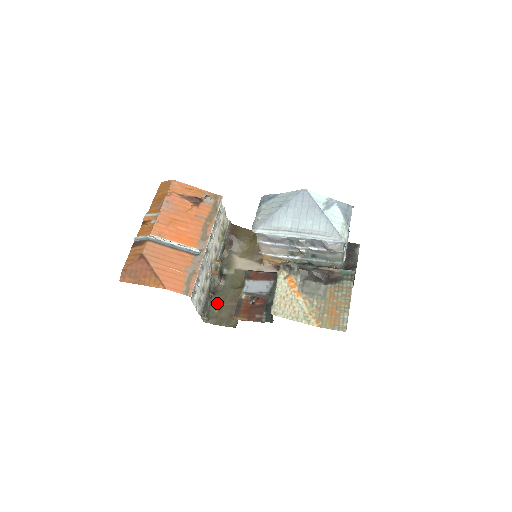
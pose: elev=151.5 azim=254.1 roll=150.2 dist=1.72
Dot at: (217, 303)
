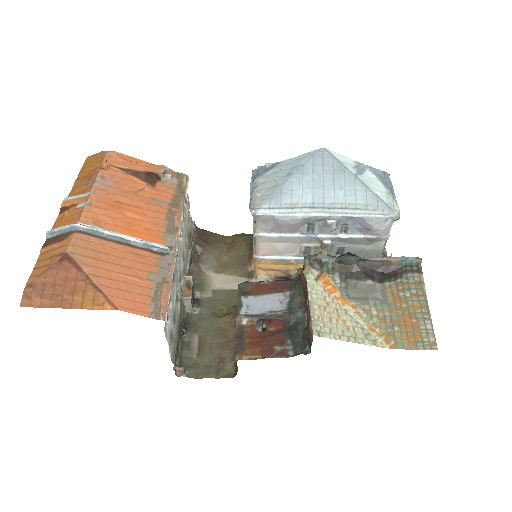
Dot at: (193, 343)
